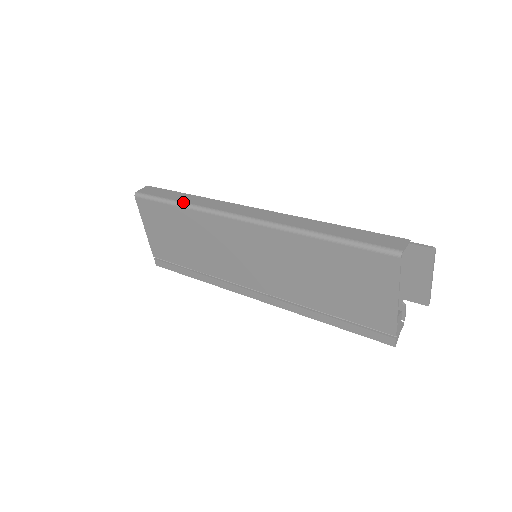
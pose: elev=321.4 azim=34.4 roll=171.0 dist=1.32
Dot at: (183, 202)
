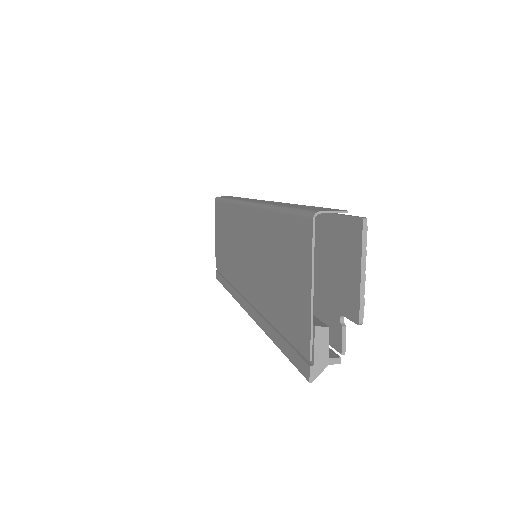
Dot at: (230, 198)
